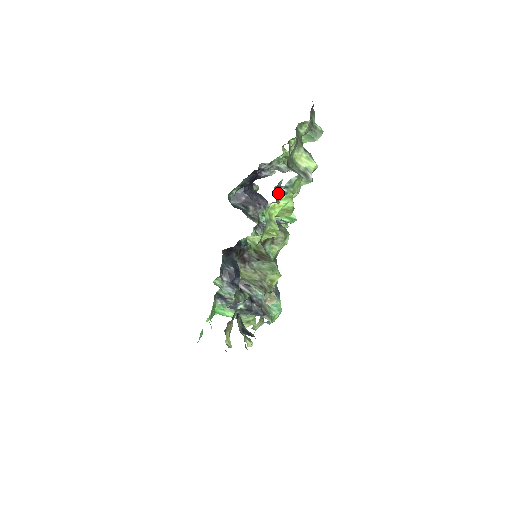
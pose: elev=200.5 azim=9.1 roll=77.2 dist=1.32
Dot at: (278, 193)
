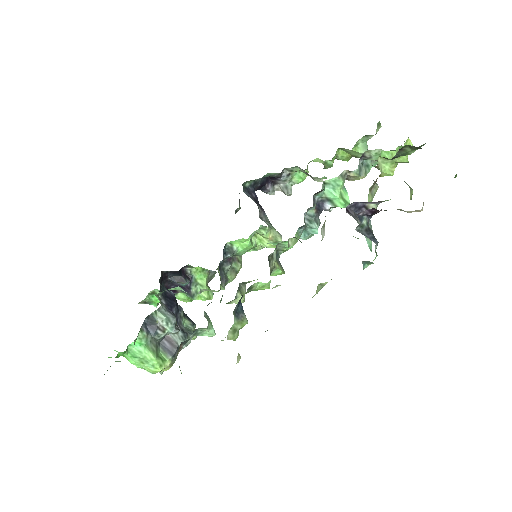
Dot at: (359, 163)
